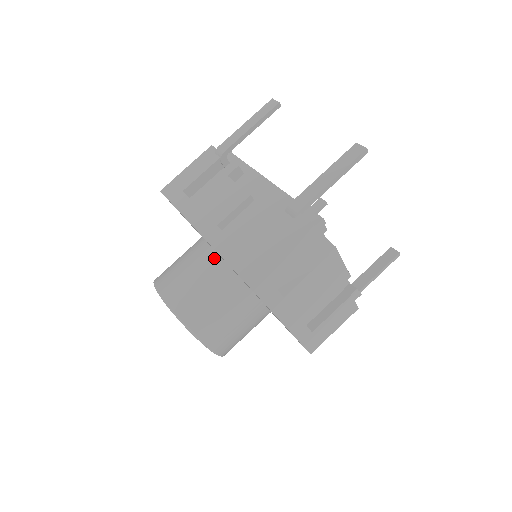
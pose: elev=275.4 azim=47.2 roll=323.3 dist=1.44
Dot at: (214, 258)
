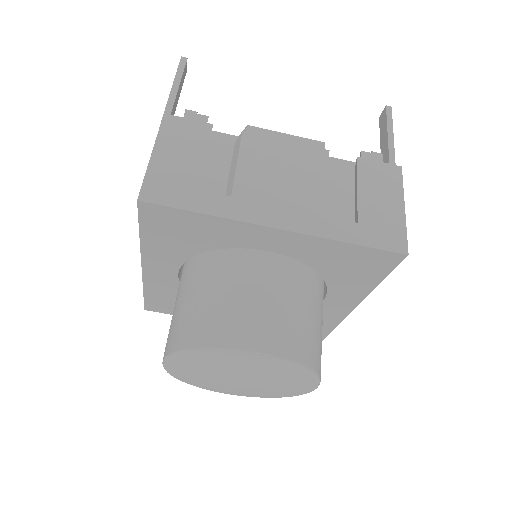
Dot at: (182, 275)
